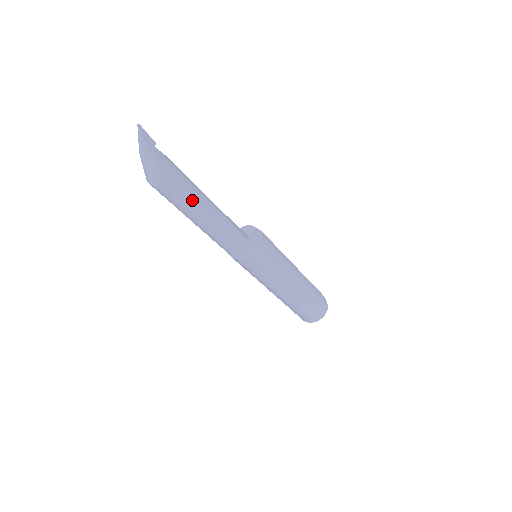
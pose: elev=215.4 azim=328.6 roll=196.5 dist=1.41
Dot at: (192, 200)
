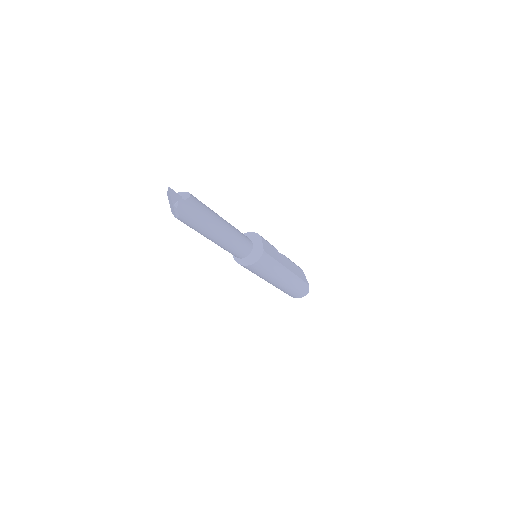
Dot at: (204, 231)
